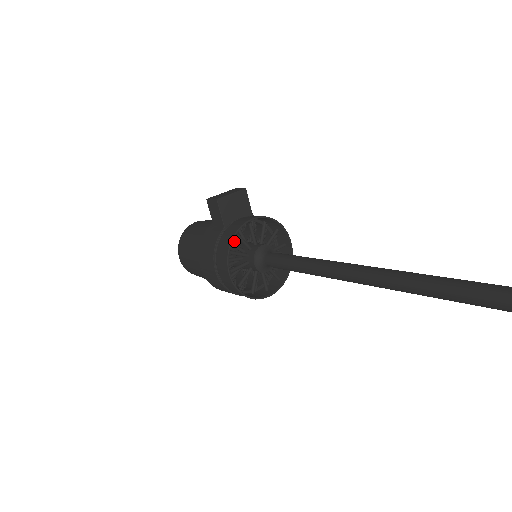
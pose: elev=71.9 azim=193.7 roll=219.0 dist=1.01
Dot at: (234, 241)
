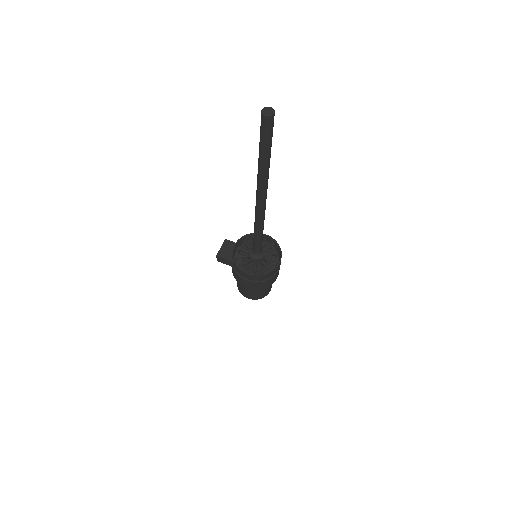
Dot at: occluded
